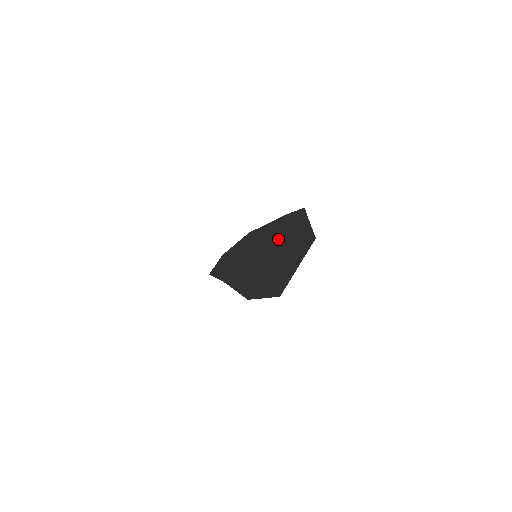
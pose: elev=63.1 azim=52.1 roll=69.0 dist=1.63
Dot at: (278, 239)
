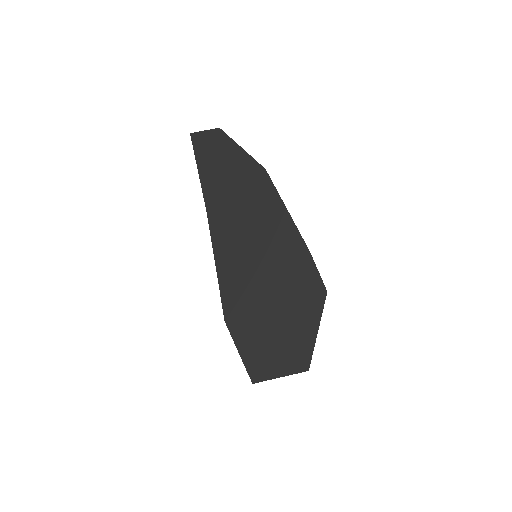
Dot at: (286, 286)
